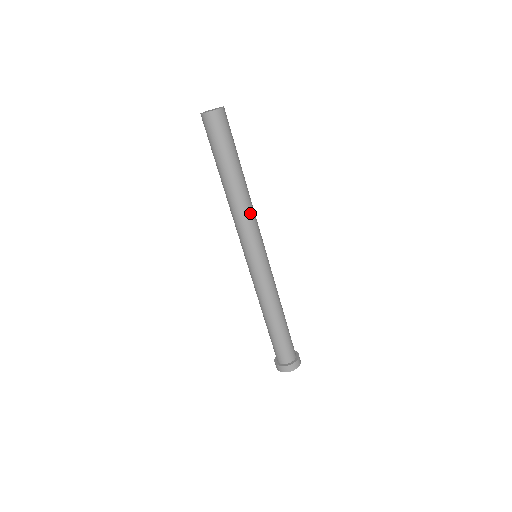
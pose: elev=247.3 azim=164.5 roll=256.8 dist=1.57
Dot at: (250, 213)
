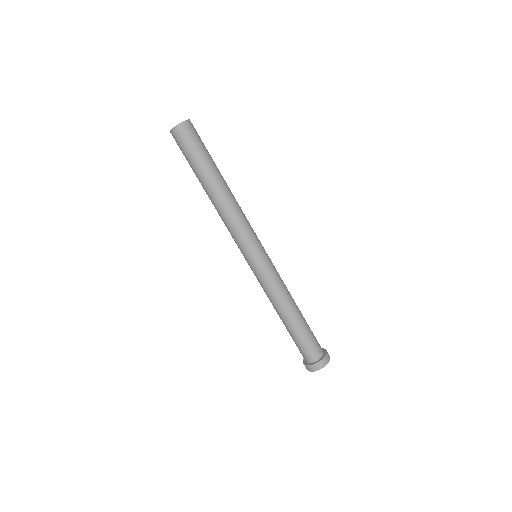
Dot at: (232, 217)
